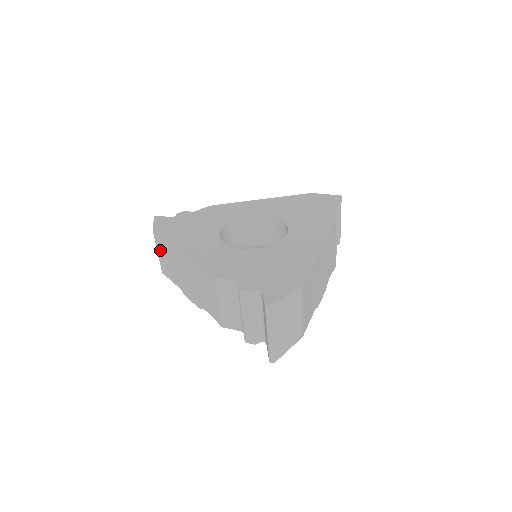
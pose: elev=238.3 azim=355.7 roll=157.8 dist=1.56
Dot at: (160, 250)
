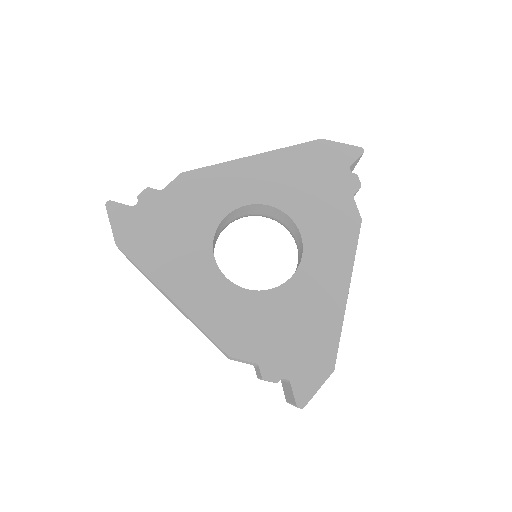
Dot at: occluded
